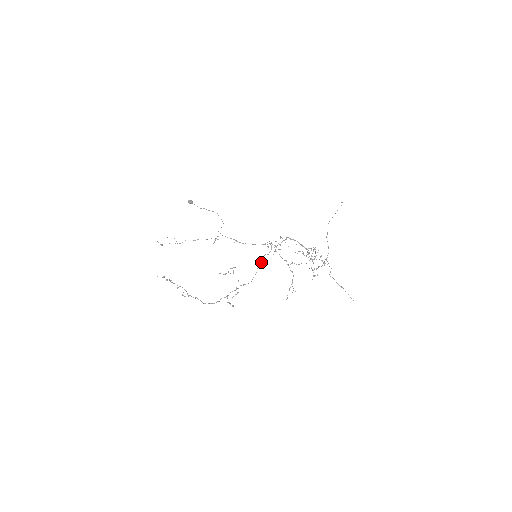
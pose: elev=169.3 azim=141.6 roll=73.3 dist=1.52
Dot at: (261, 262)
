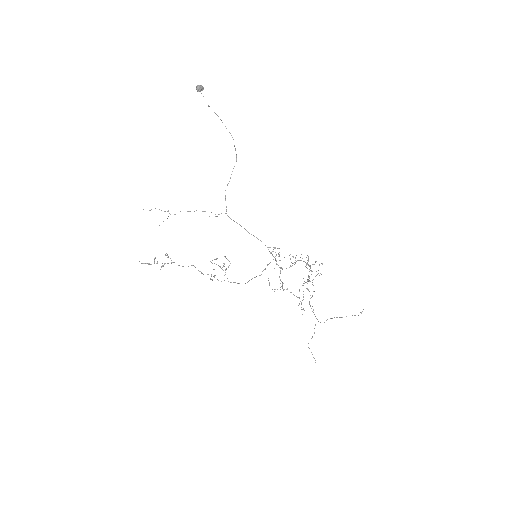
Dot at: occluded
